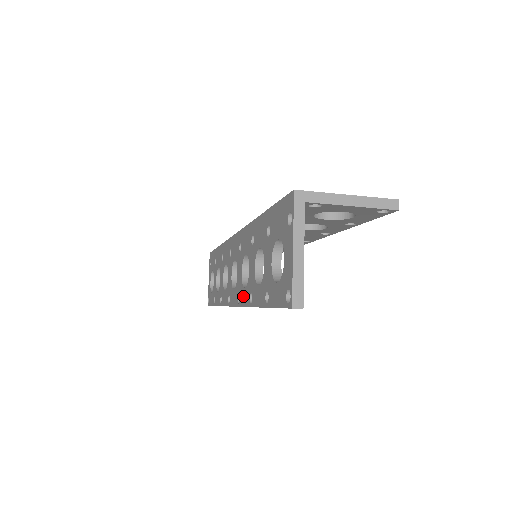
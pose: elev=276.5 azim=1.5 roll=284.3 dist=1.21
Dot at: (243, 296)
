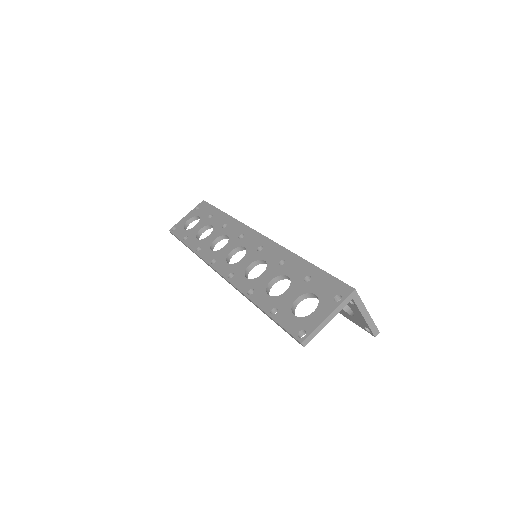
Dot at: (240, 280)
